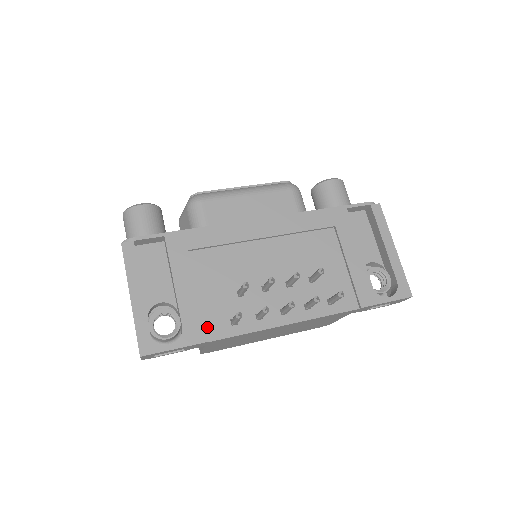
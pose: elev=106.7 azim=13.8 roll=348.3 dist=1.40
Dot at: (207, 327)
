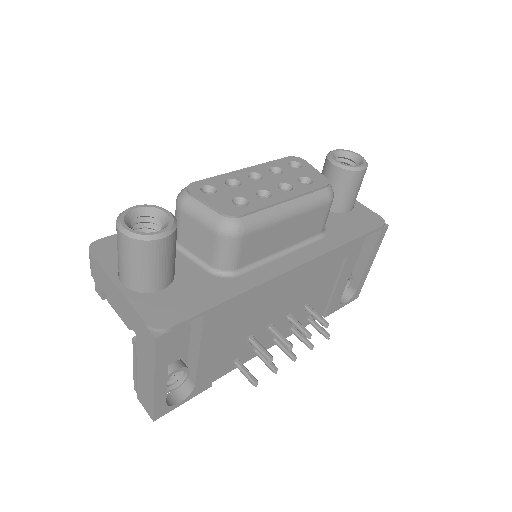
Dot at: (213, 374)
